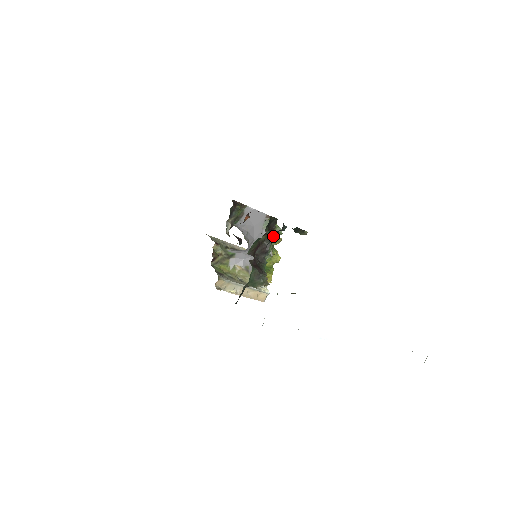
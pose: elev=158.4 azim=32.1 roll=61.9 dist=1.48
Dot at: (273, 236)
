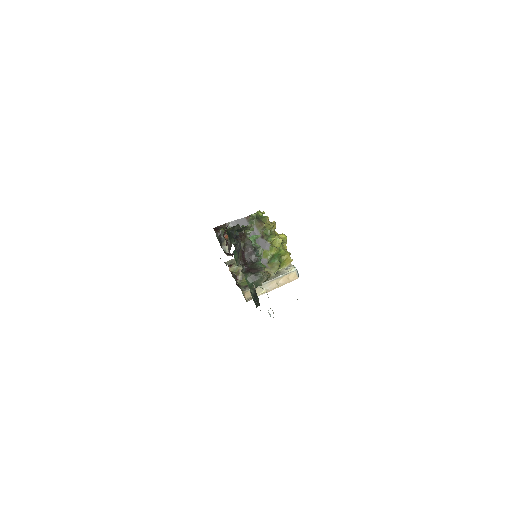
Dot at: (238, 243)
